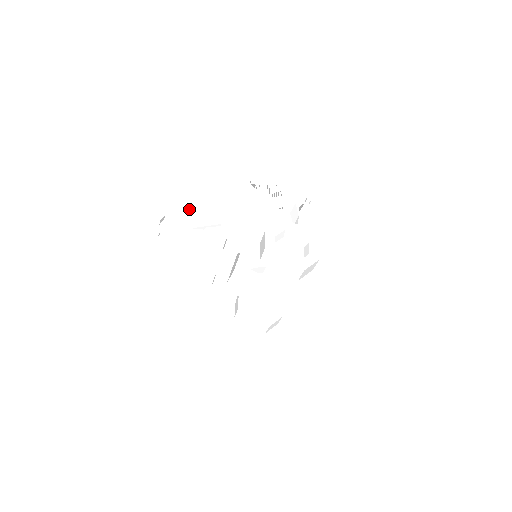
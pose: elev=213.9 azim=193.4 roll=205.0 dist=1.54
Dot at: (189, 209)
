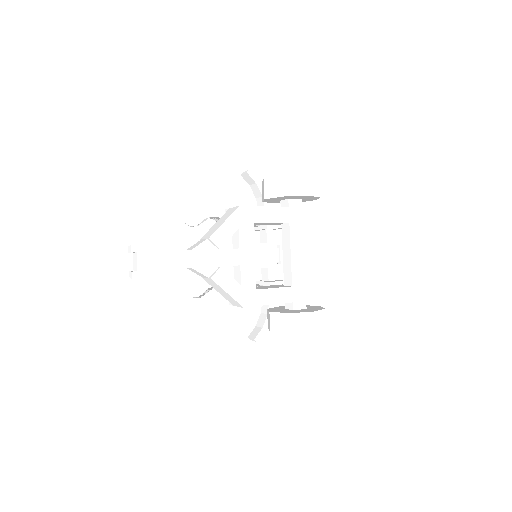
Dot at: occluded
